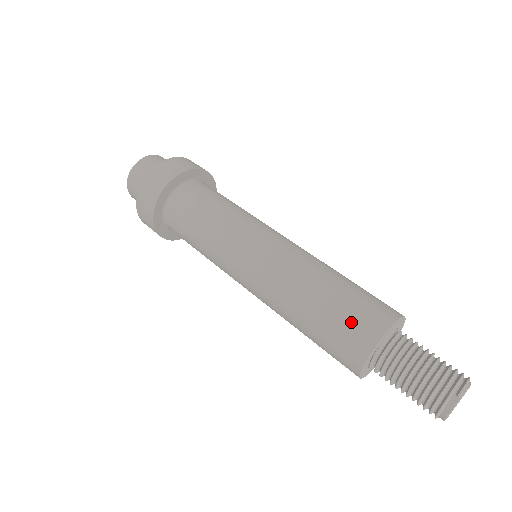
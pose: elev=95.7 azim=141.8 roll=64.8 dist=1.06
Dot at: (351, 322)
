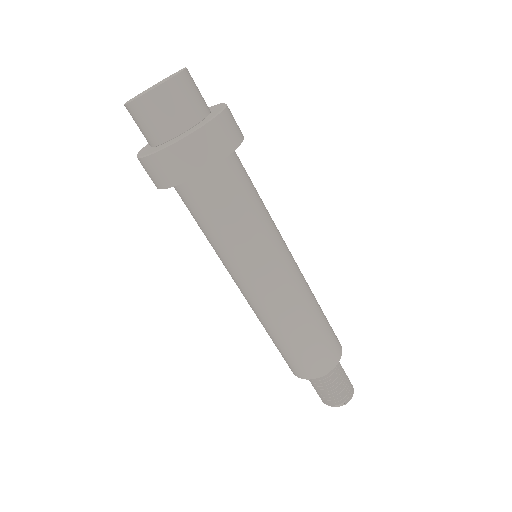
Dot at: (315, 359)
